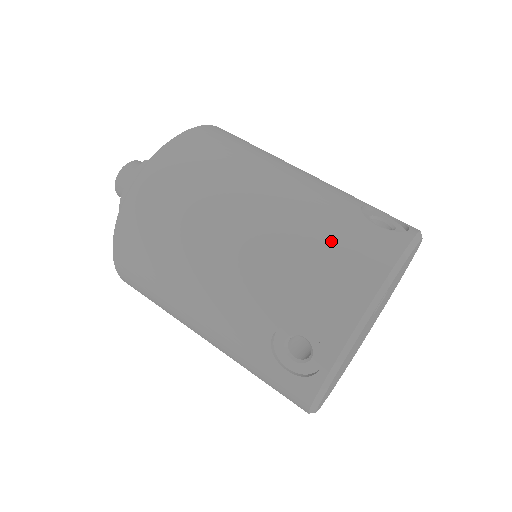
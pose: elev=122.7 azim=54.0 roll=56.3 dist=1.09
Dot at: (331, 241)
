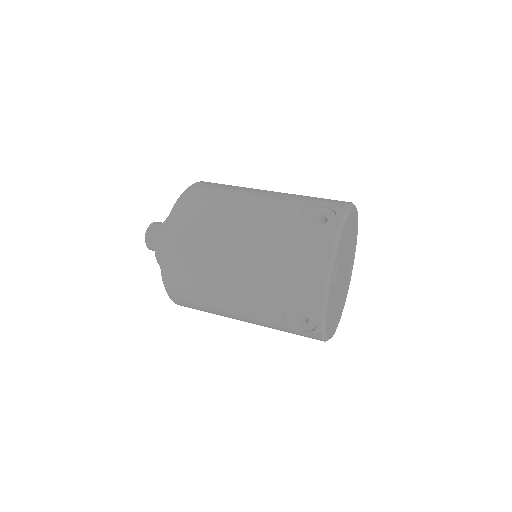
Dot at: (289, 255)
